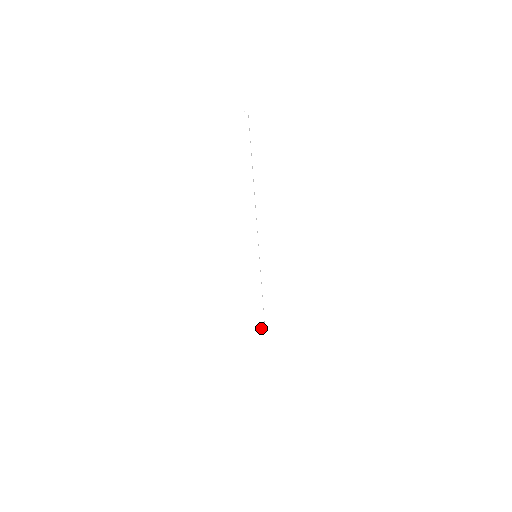
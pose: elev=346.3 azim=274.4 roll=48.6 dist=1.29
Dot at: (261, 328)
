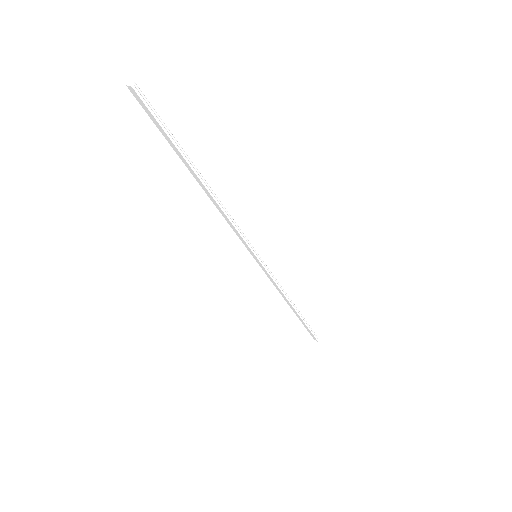
Dot at: (312, 336)
